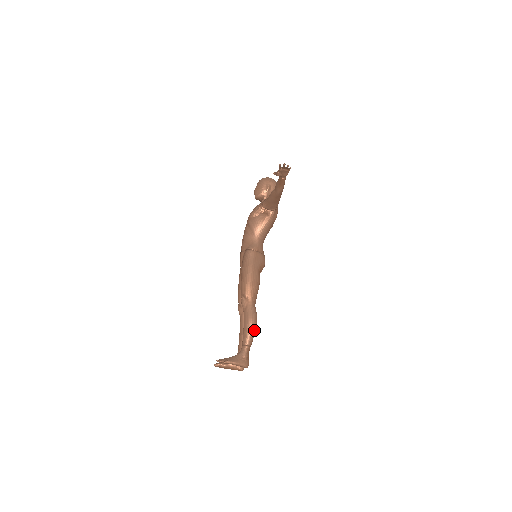
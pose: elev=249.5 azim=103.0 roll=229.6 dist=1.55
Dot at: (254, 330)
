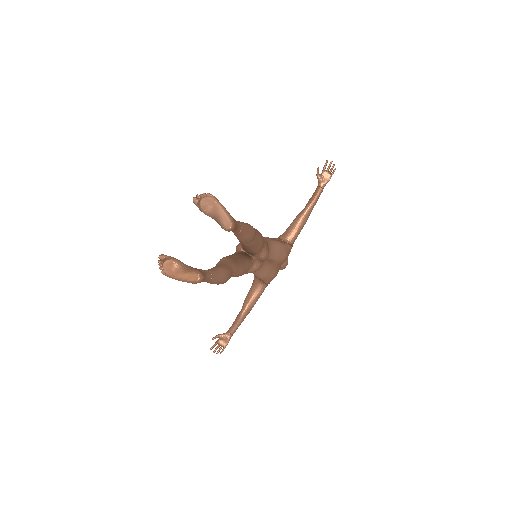
Dot at: (251, 229)
